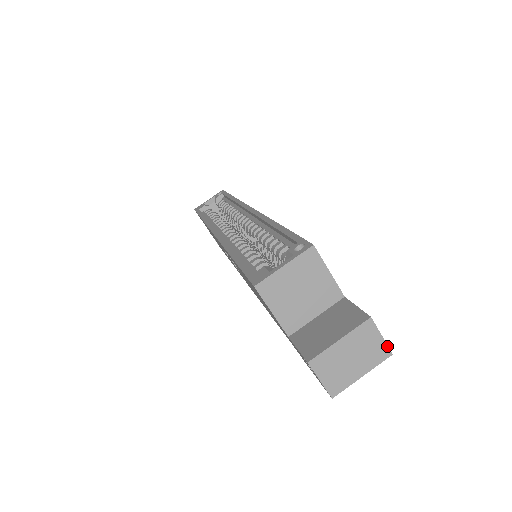
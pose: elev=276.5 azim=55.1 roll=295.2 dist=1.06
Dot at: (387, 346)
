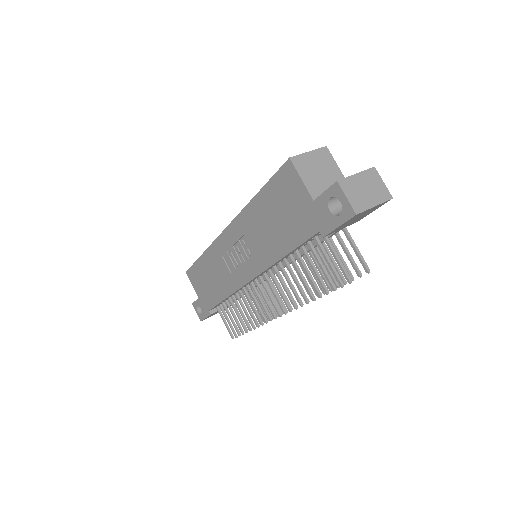
Dot at: (388, 191)
